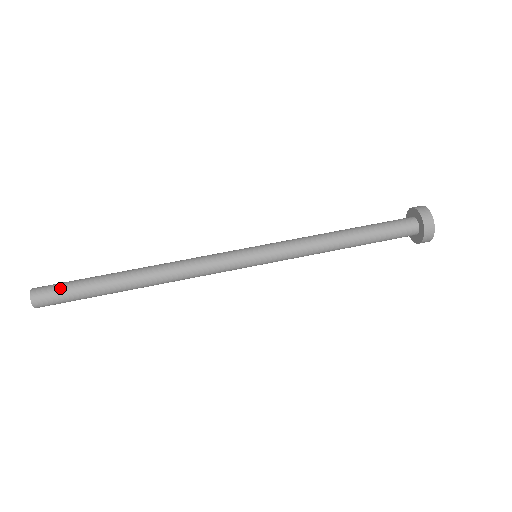
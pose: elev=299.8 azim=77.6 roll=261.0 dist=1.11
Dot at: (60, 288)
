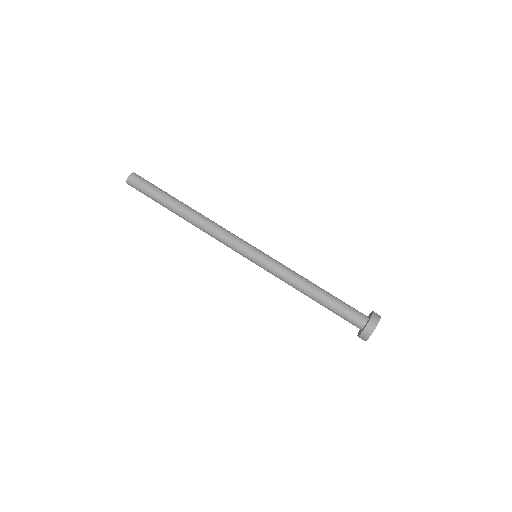
Dot at: (145, 184)
